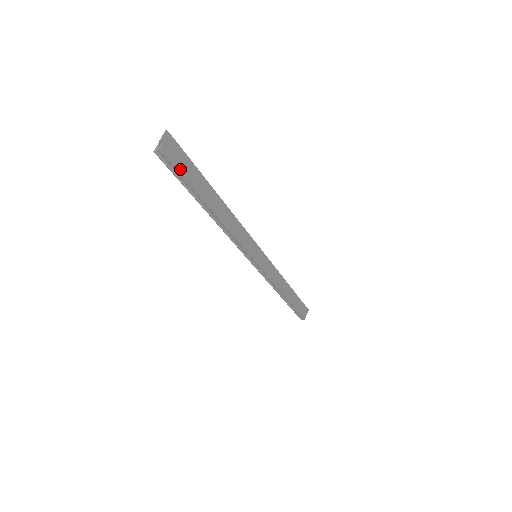
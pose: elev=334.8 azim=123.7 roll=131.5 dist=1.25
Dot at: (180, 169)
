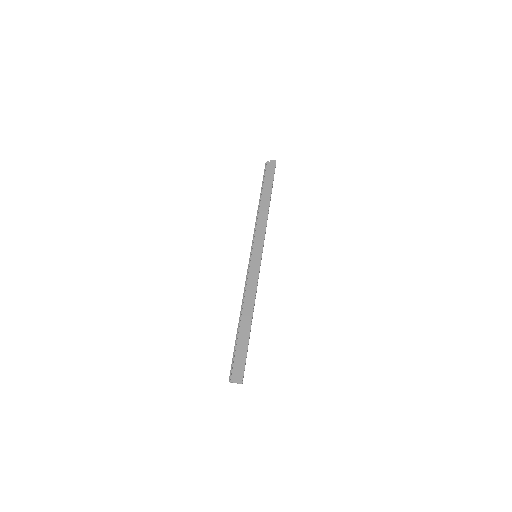
Dot at: (267, 174)
